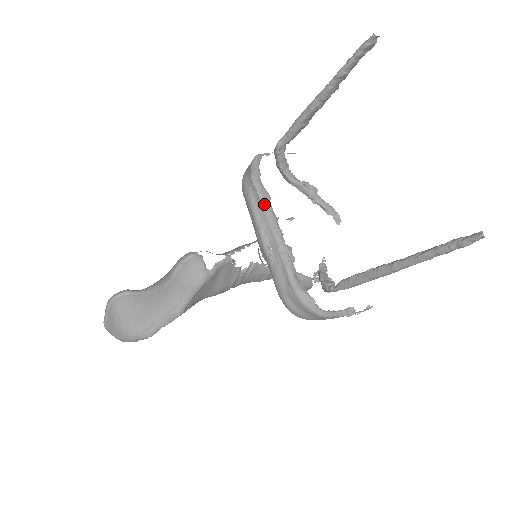
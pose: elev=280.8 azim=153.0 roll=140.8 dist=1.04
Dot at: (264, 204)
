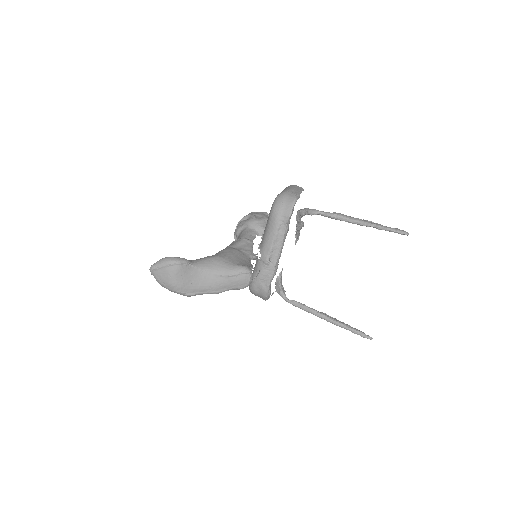
Dot at: (284, 237)
